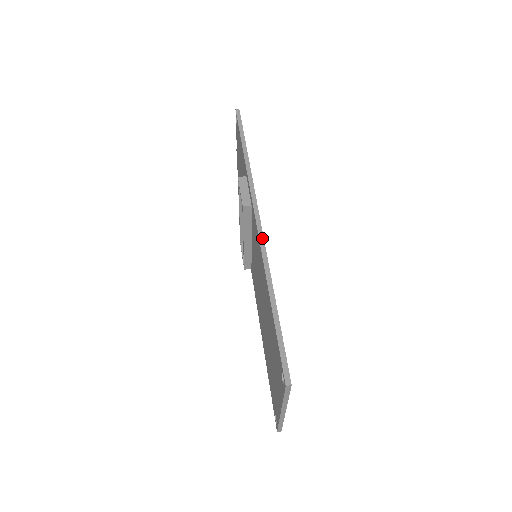
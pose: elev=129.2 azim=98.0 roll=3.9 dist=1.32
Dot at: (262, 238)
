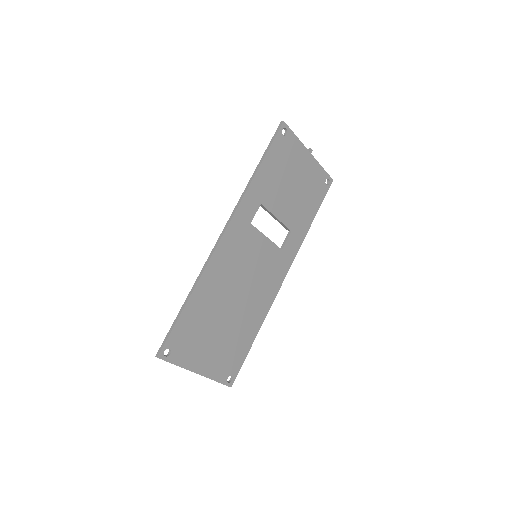
Dot at: (213, 251)
